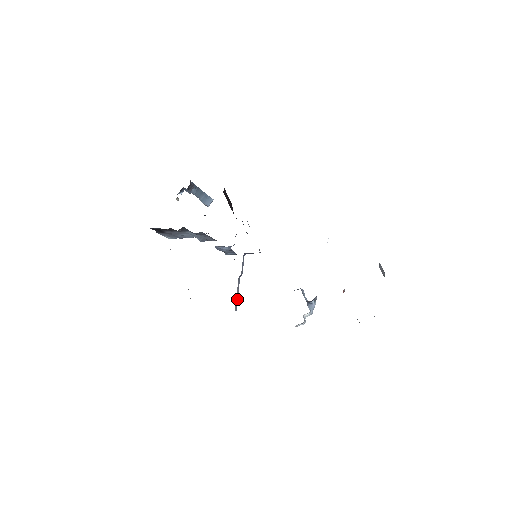
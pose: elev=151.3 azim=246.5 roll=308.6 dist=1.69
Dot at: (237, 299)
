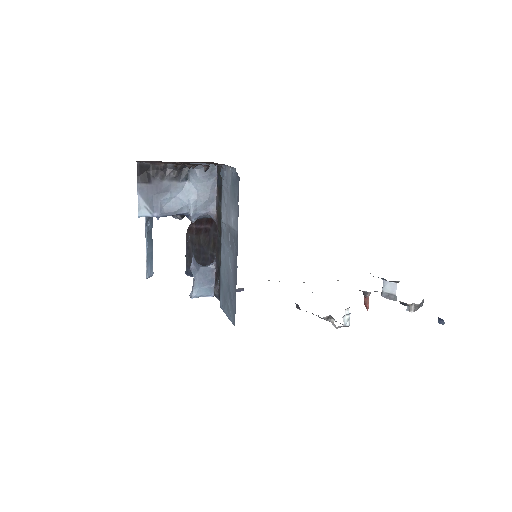
Dot at: occluded
